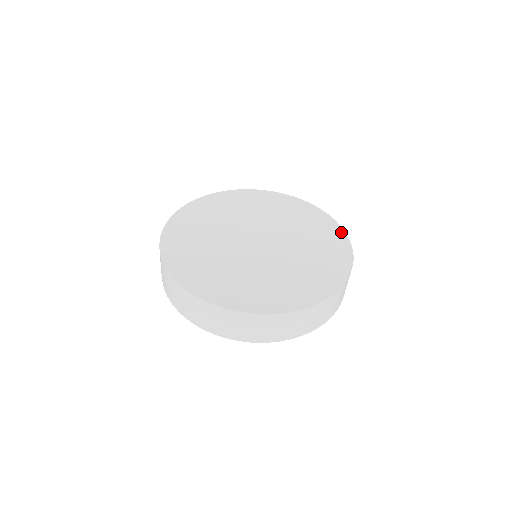
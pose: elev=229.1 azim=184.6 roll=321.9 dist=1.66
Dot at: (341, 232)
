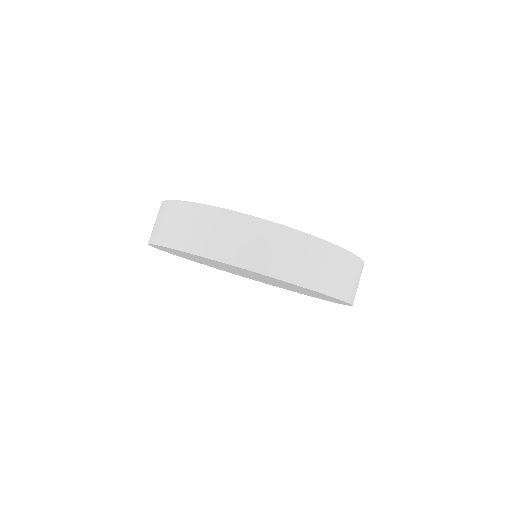
Dot at: occluded
